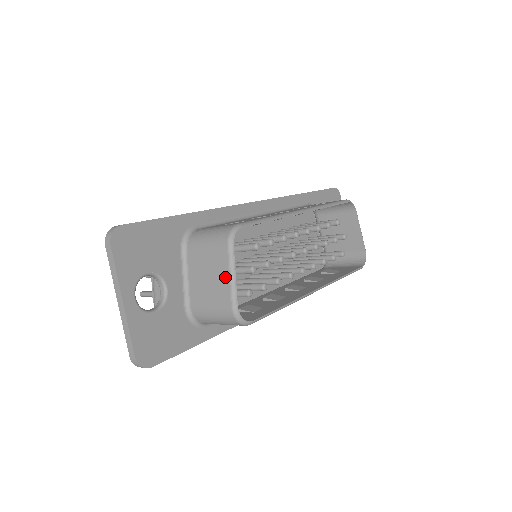
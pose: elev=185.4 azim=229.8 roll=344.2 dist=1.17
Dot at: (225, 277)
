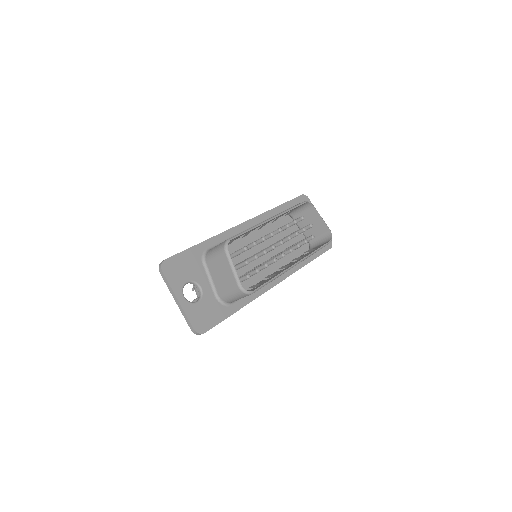
Dot at: (229, 270)
